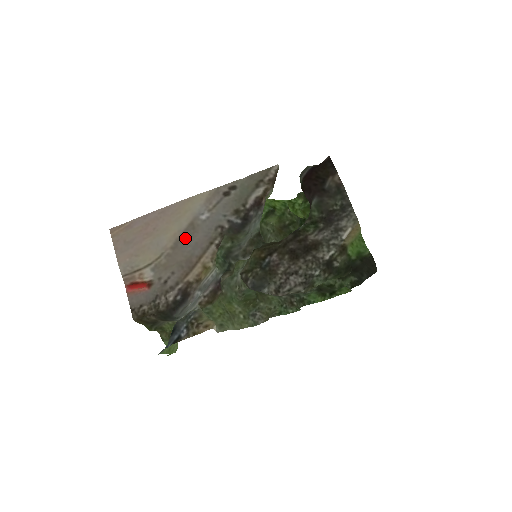
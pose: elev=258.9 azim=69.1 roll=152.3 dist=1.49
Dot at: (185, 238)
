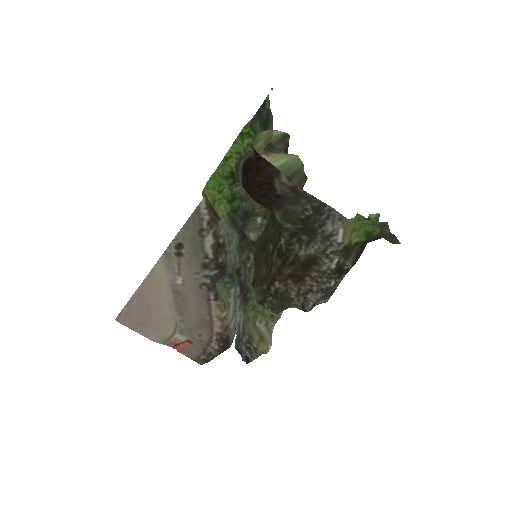
Dot at: (181, 304)
